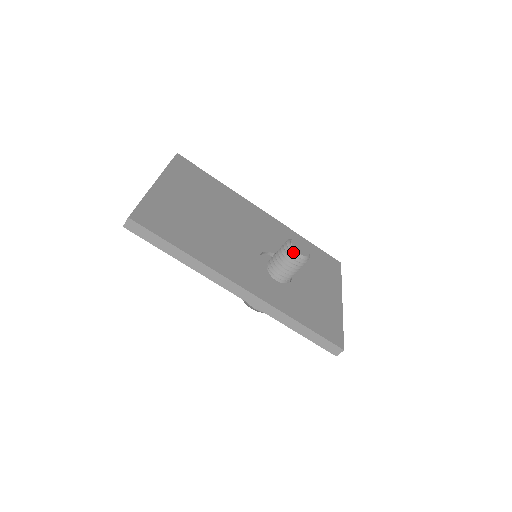
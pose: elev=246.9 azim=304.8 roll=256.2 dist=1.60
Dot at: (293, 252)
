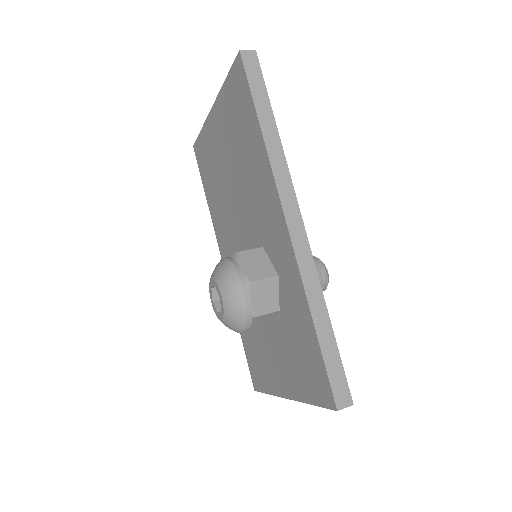
Dot at: (323, 264)
